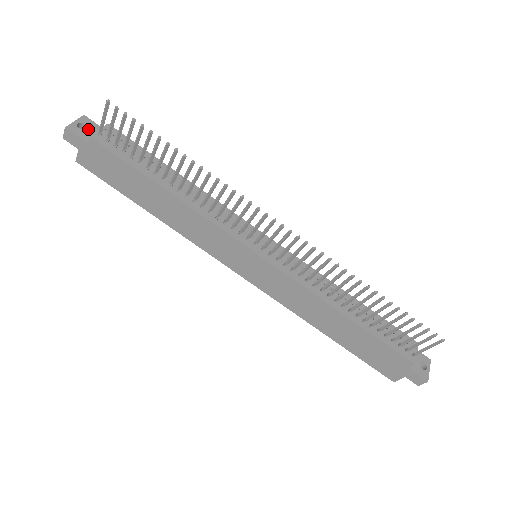
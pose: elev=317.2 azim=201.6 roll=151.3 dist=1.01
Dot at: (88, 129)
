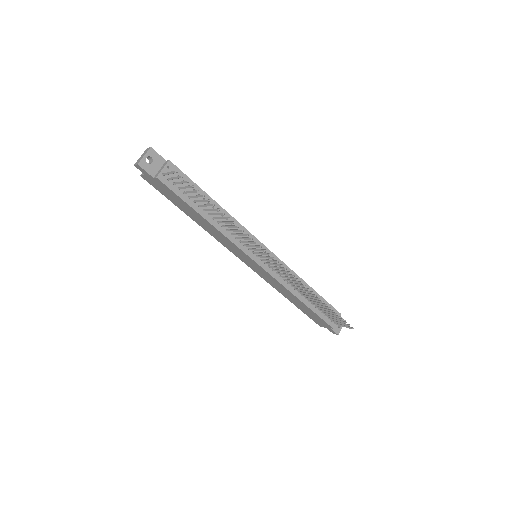
Dot at: (154, 162)
